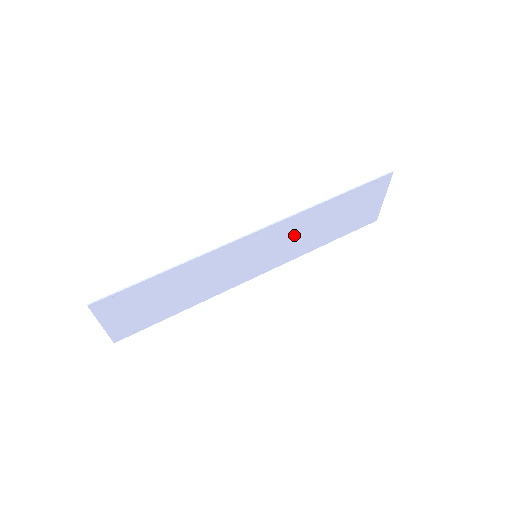
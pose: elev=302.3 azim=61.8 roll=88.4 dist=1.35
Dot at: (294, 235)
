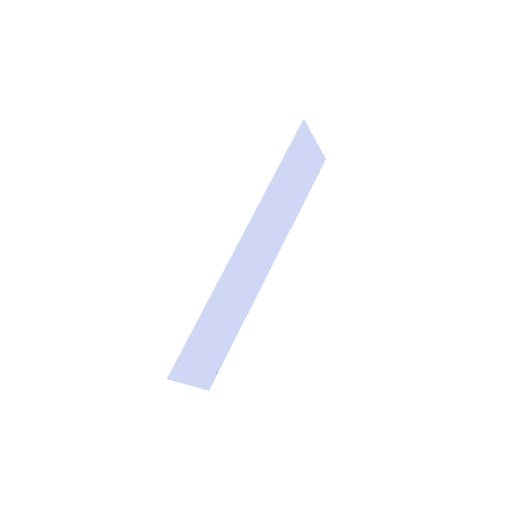
Dot at: (271, 220)
